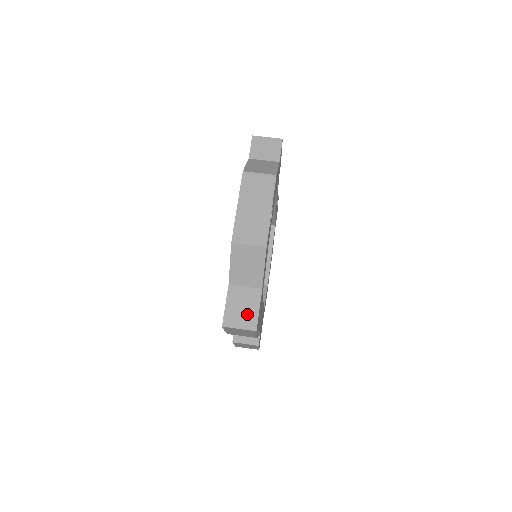
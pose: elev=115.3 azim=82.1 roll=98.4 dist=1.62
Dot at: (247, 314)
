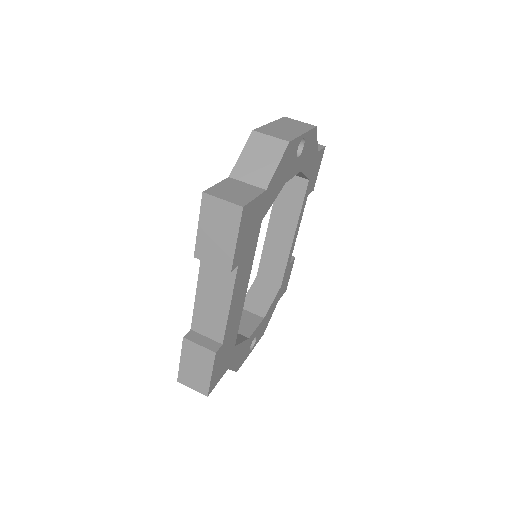
Dot at: (239, 195)
